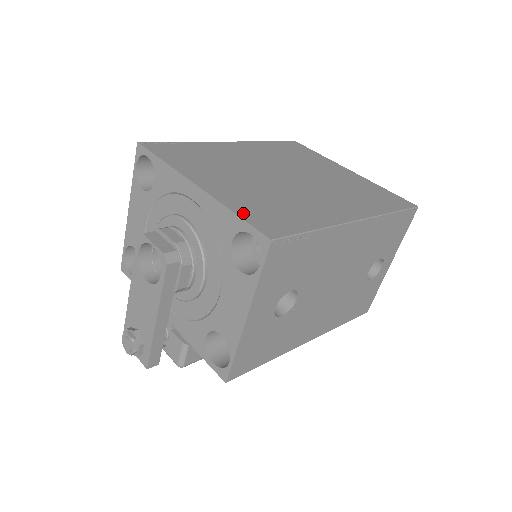
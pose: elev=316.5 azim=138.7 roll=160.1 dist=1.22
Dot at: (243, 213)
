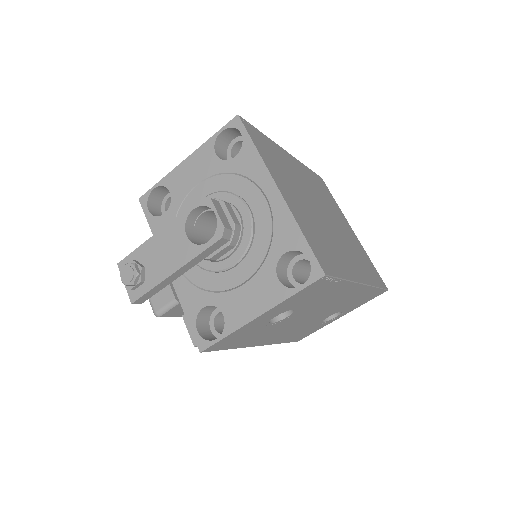
Dot at: (308, 238)
